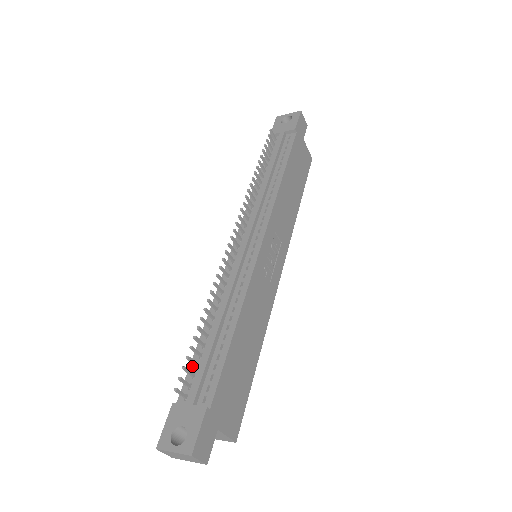
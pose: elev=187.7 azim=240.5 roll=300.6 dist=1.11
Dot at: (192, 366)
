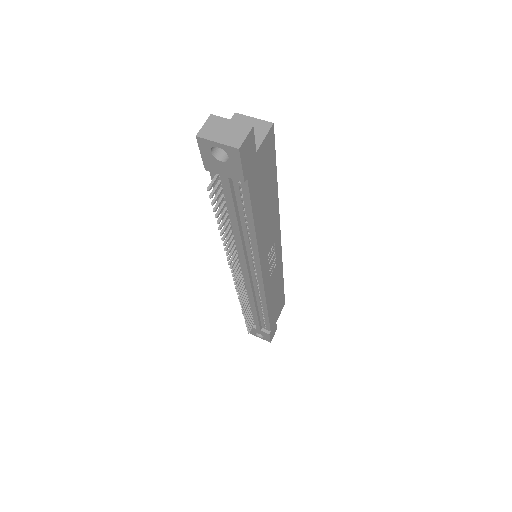
Dot at: occluded
